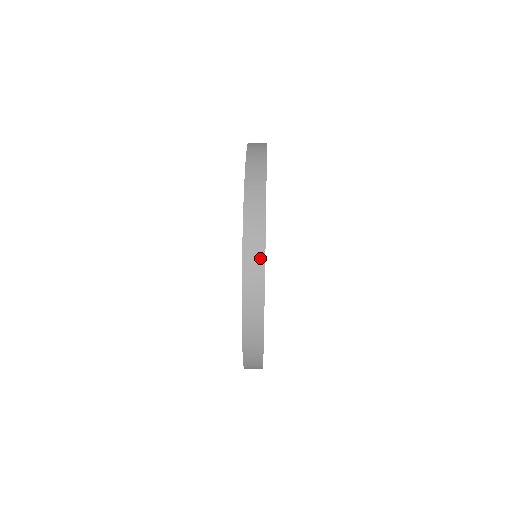
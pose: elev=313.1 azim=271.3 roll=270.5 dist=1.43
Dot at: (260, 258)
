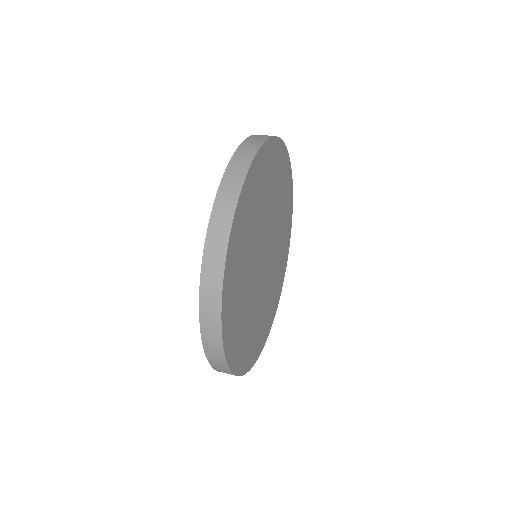
Dot at: (241, 175)
